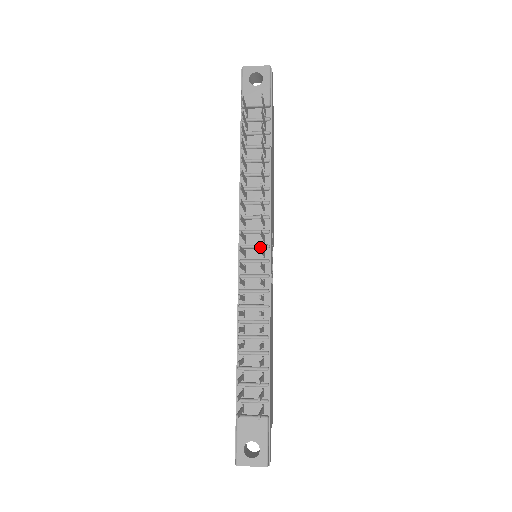
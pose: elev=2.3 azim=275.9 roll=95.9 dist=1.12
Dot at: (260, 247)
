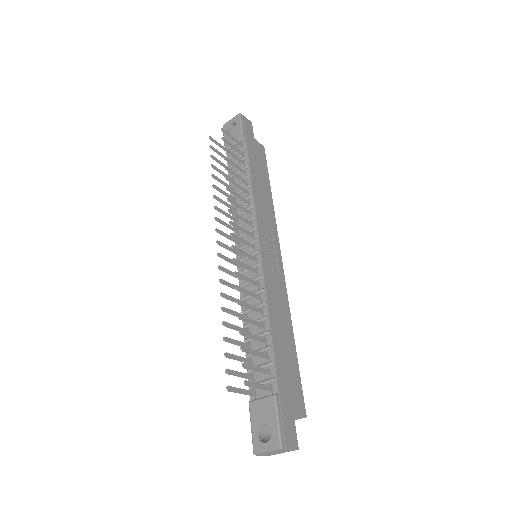
Dot at: (230, 234)
